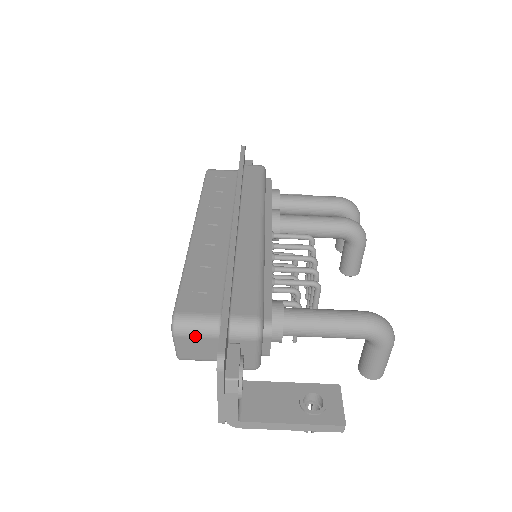
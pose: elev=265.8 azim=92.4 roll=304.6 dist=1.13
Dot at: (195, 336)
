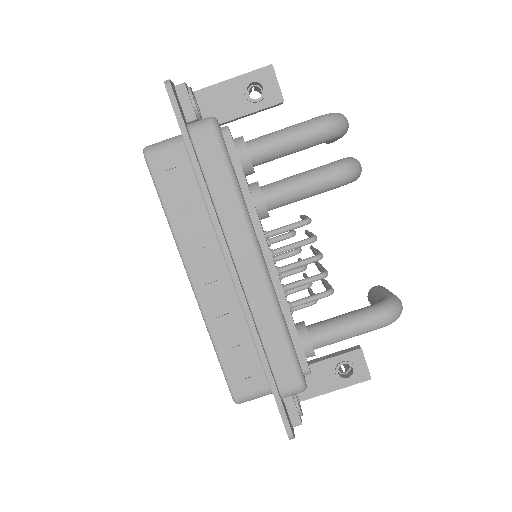
Dot at: occluded
